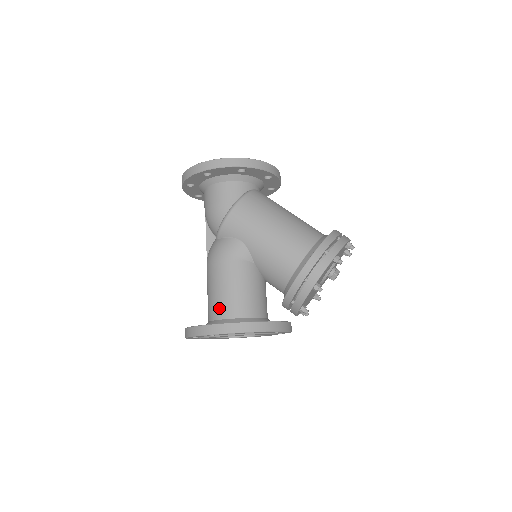
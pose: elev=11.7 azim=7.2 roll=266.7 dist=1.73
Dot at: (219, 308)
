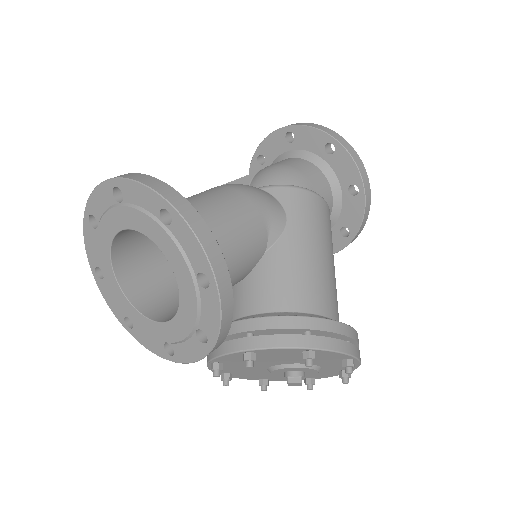
Dot at: occluded
